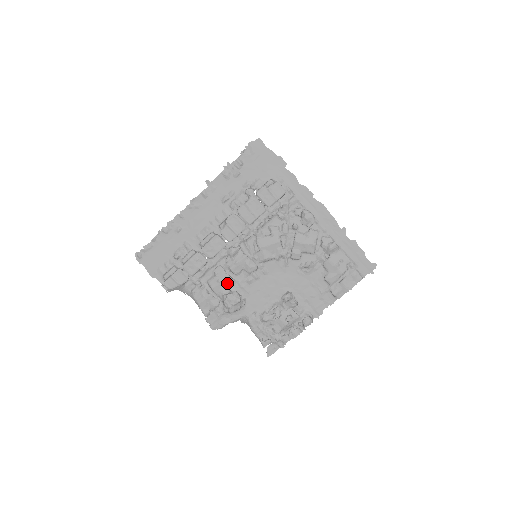
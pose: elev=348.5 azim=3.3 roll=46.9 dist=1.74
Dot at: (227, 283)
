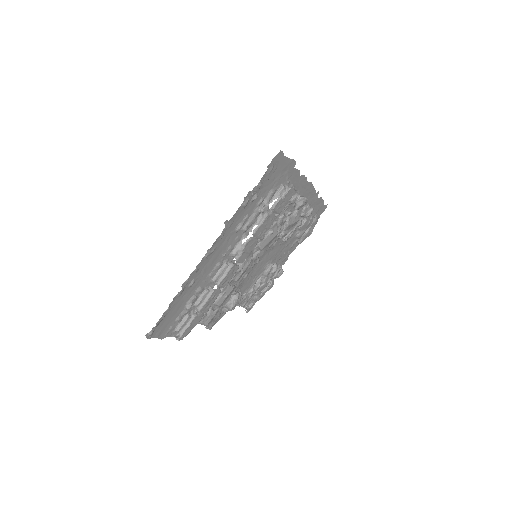
Dot at: (231, 292)
